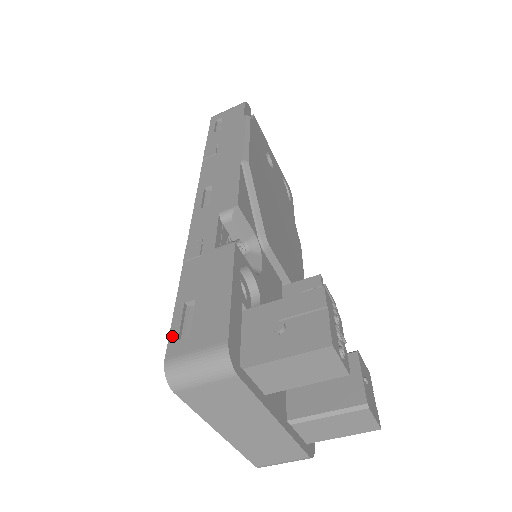
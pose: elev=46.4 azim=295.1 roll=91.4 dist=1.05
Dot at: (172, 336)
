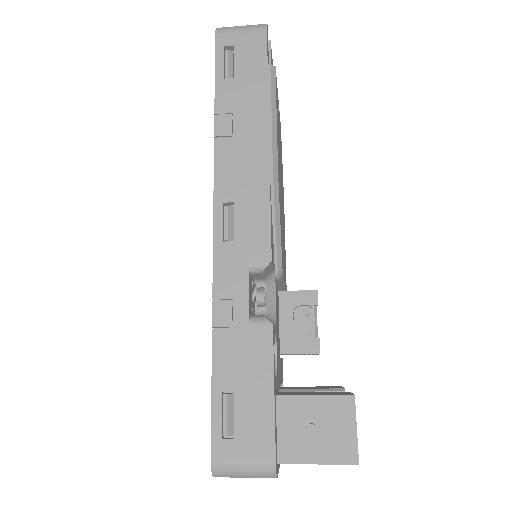
Dot at: (215, 432)
